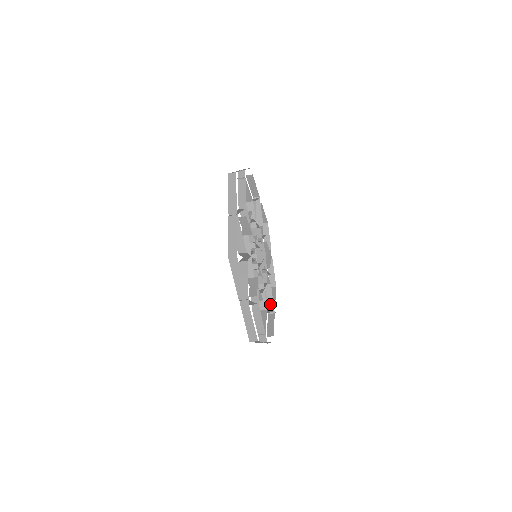
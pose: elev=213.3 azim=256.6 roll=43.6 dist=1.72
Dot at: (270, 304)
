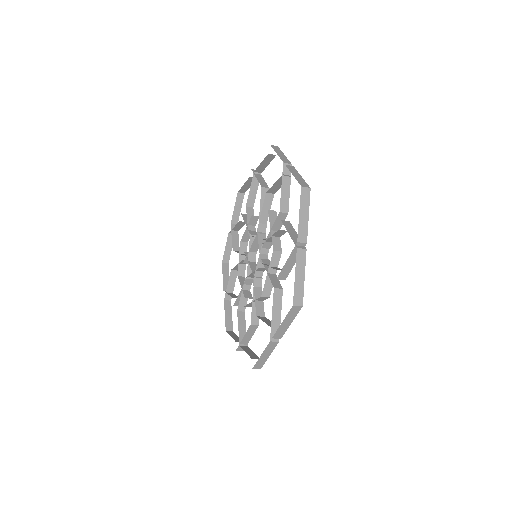
Dot at: (230, 291)
